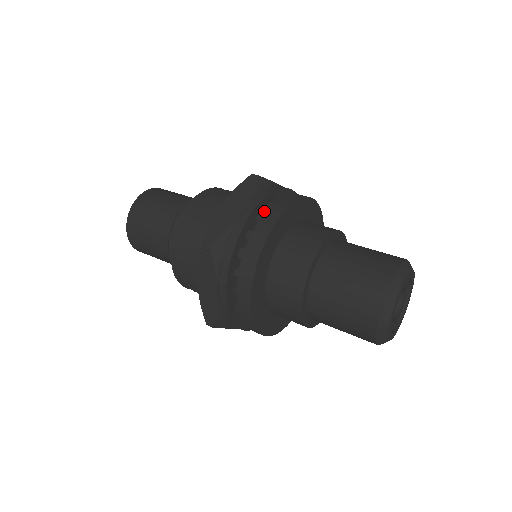
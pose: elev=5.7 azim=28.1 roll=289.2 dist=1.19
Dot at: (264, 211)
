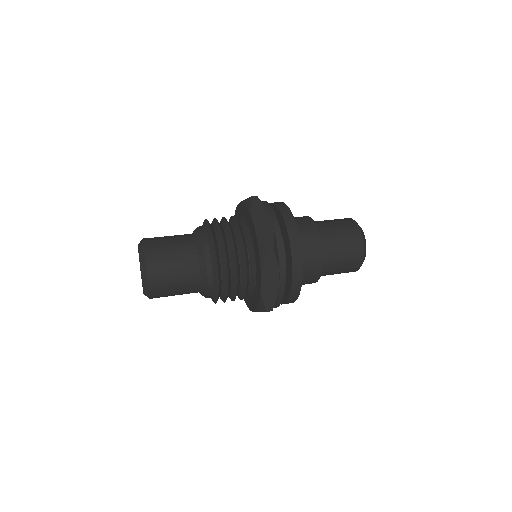
Dot at: occluded
